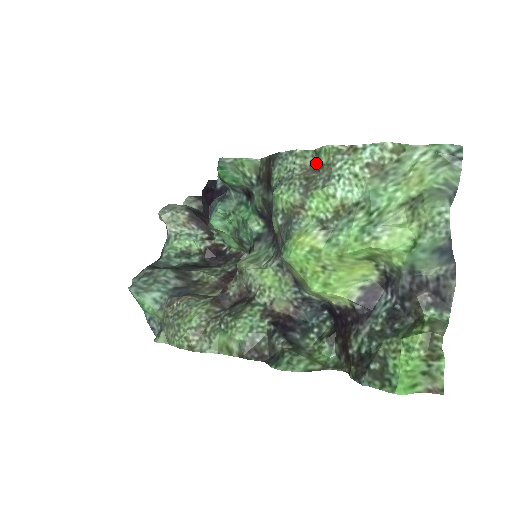
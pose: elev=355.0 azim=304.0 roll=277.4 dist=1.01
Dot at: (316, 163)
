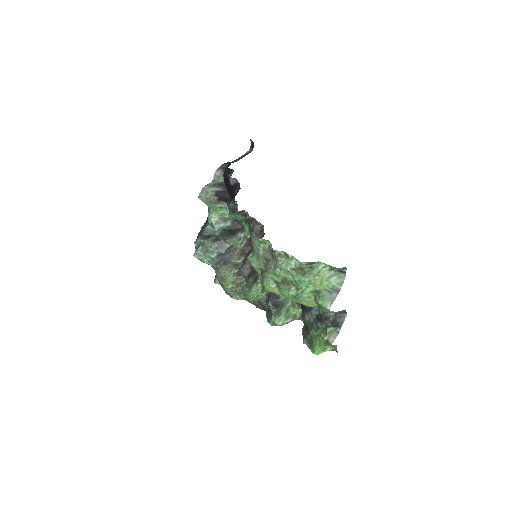
Dot at: occluded
